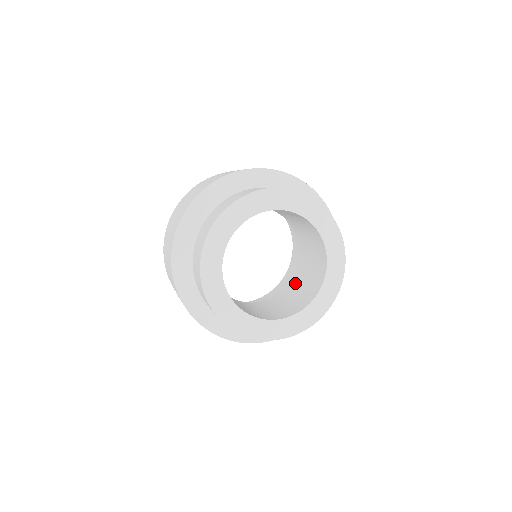
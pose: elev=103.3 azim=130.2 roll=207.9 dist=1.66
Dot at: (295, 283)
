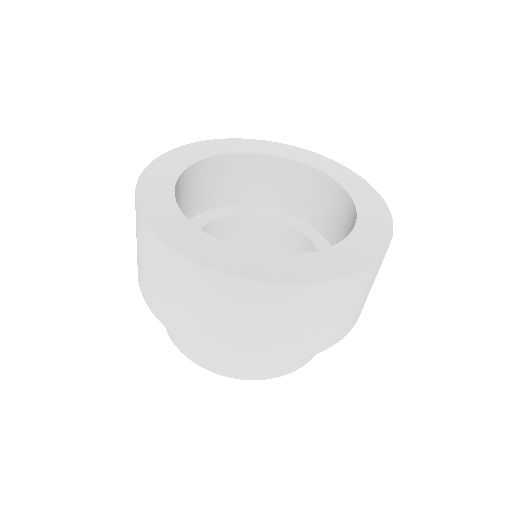
Dot at: (271, 232)
